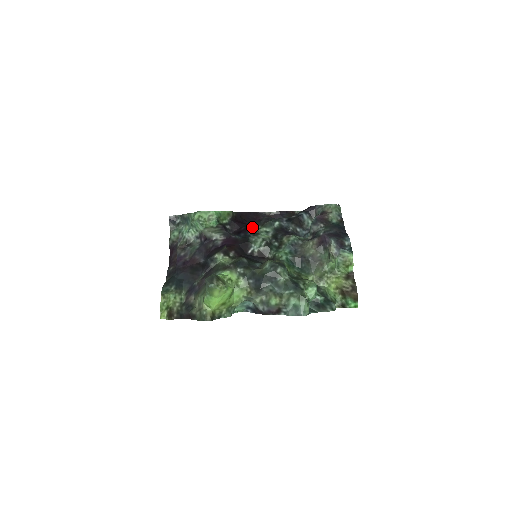
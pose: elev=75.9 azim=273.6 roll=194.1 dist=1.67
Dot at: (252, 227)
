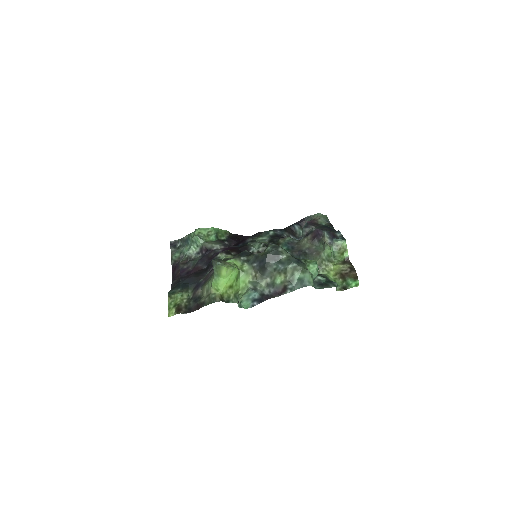
Dot at: (249, 238)
